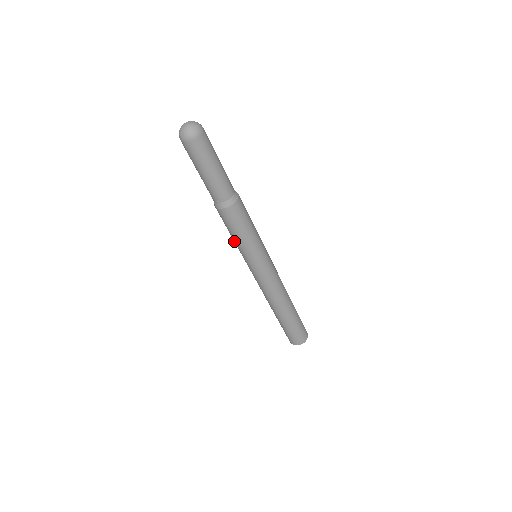
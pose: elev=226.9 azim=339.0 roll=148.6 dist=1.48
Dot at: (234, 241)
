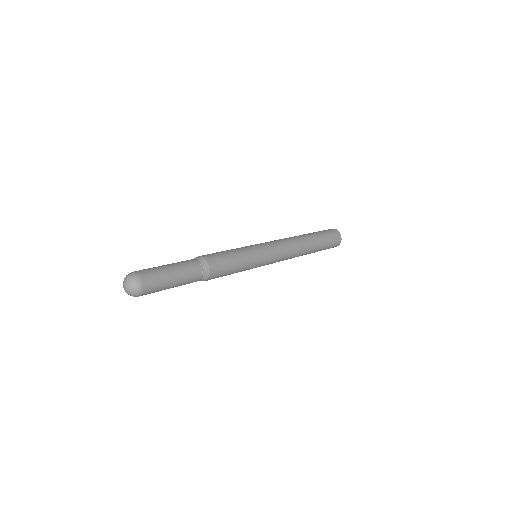
Dot at: occluded
